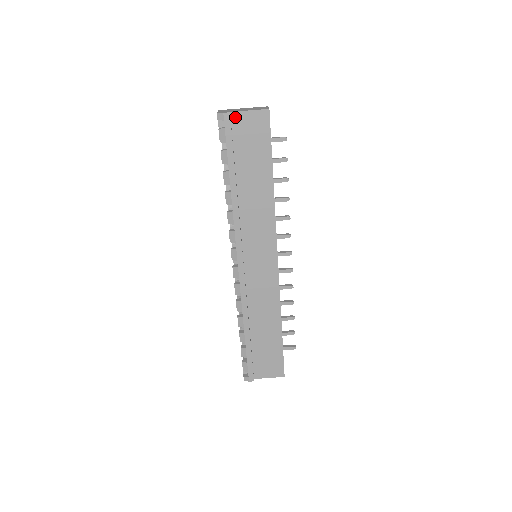
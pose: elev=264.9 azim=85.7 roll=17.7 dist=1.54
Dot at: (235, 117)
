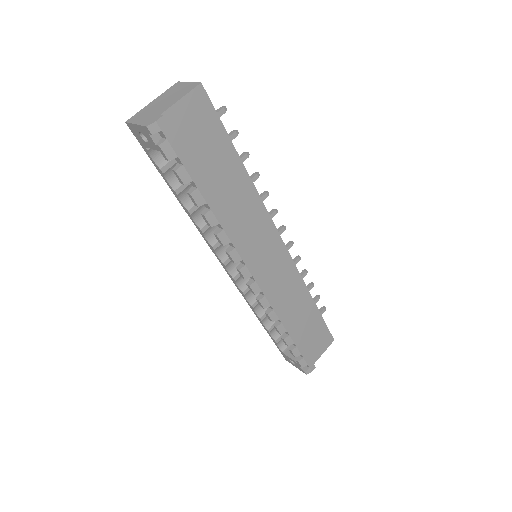
Dot at: (169, 118)
